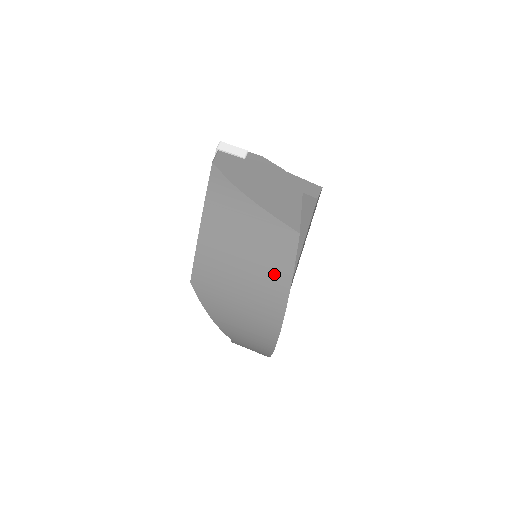
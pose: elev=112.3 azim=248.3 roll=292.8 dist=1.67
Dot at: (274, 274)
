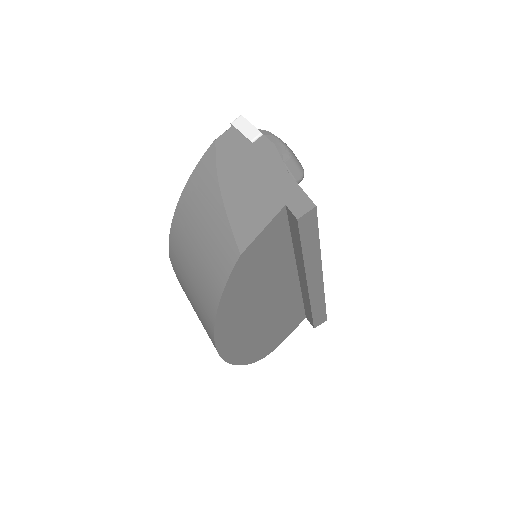
Dot at: (209, 287)
